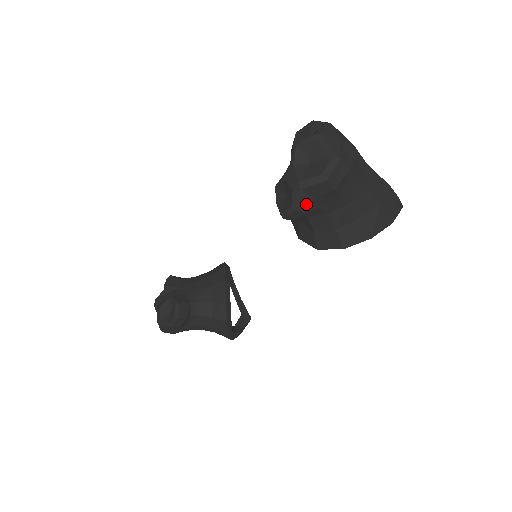
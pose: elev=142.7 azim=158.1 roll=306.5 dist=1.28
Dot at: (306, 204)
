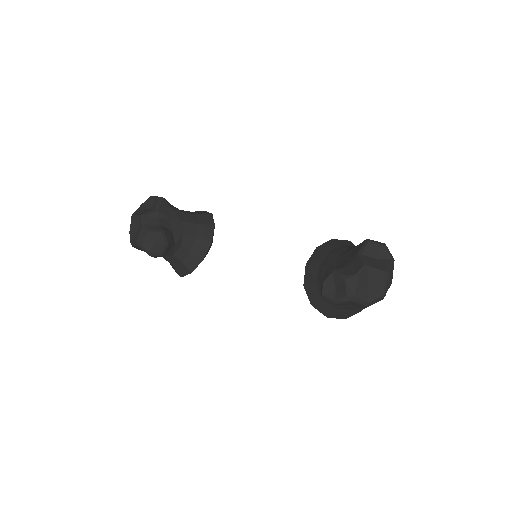
Dot at: (343, 304)
